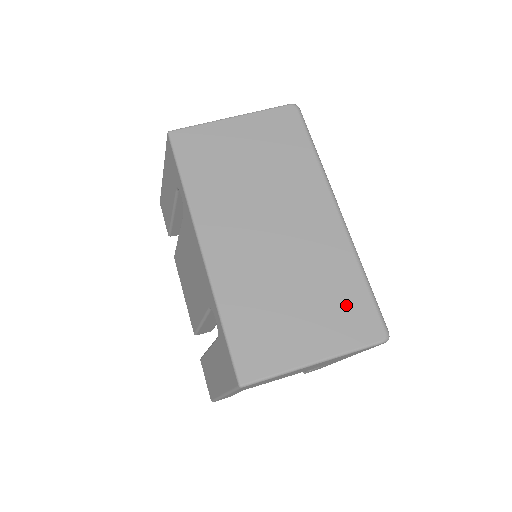
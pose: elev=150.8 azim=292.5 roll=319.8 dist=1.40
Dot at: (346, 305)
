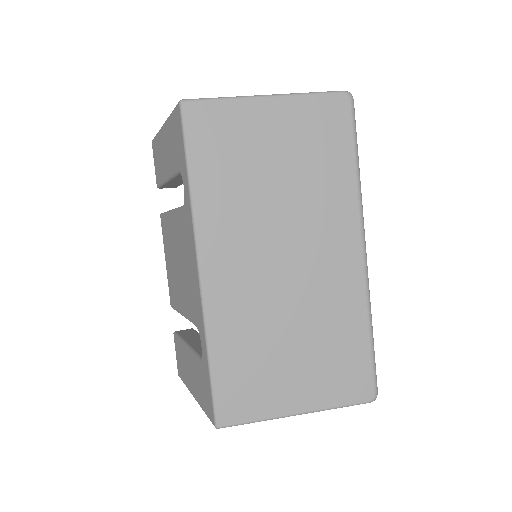
Dot at: (343, 360)
